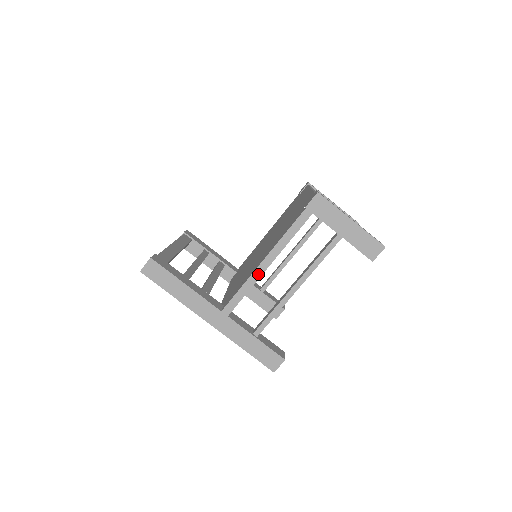
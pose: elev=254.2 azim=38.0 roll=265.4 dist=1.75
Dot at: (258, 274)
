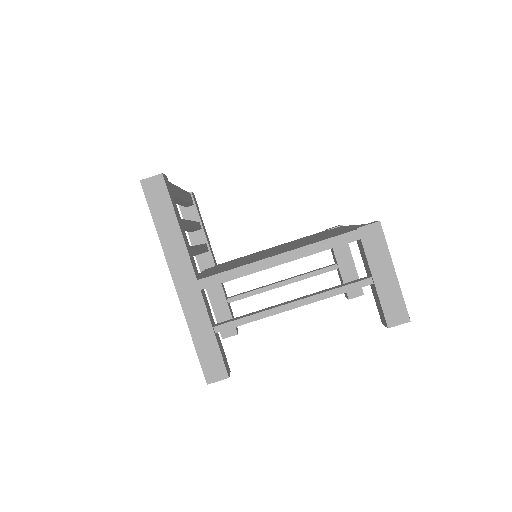
Dot at: (264, 265)
